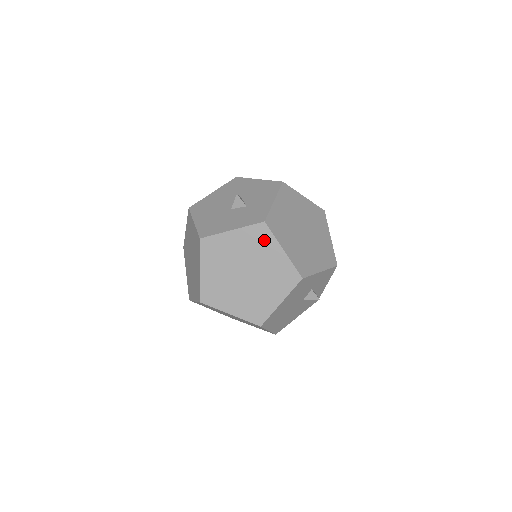
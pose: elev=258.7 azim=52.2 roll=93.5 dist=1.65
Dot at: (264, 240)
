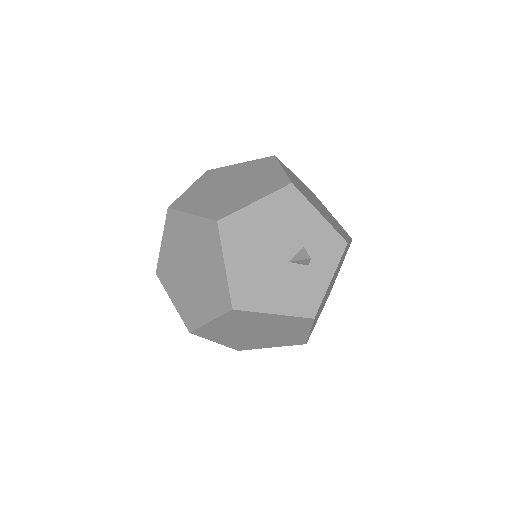
Dot at: (267, 165)
